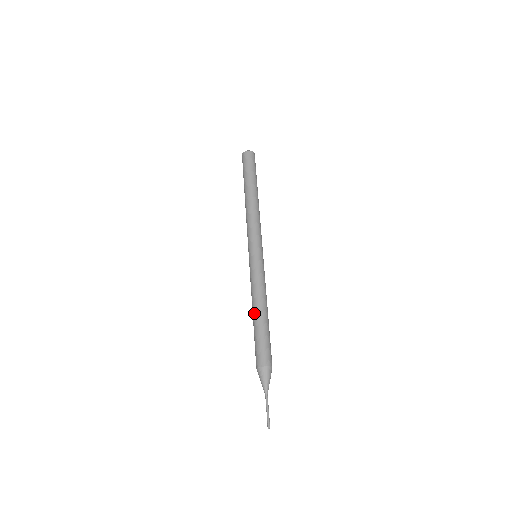
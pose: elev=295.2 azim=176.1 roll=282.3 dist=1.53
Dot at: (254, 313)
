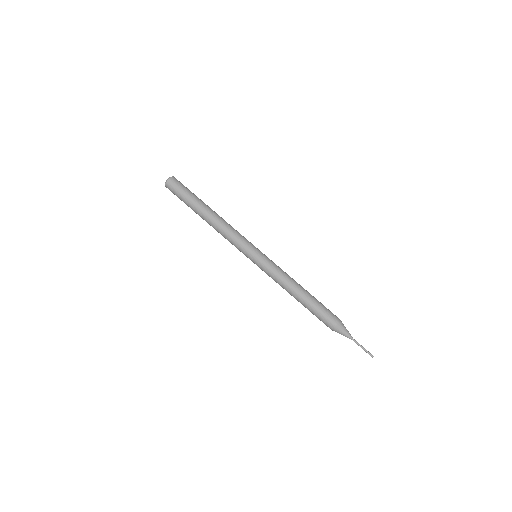
Dot at: occluded
